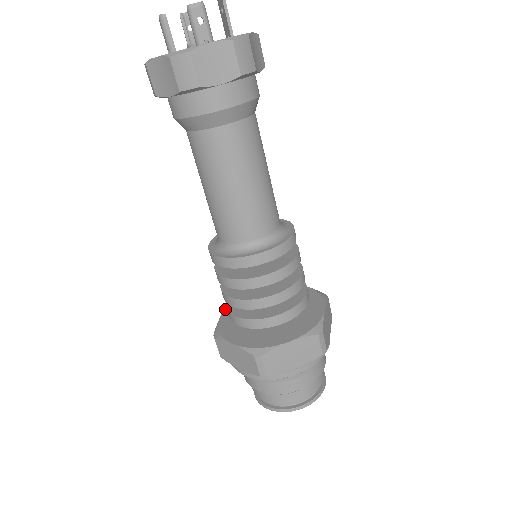
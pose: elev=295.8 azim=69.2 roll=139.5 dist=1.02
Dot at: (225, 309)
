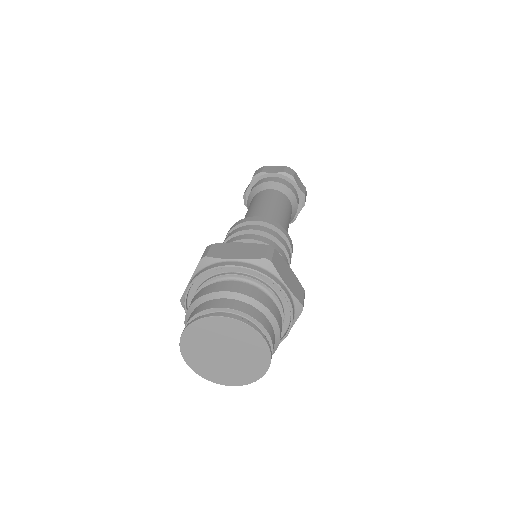
Dot at: occluded
